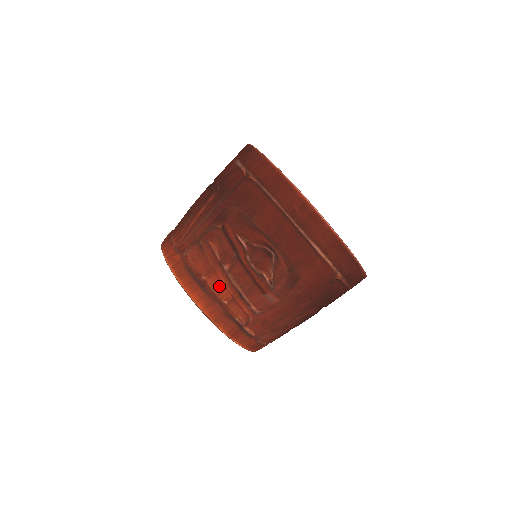
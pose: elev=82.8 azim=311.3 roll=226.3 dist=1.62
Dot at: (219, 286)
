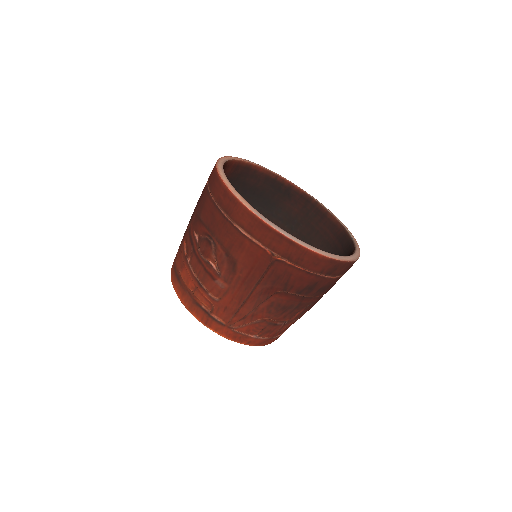
Dot at: (187, 277)
